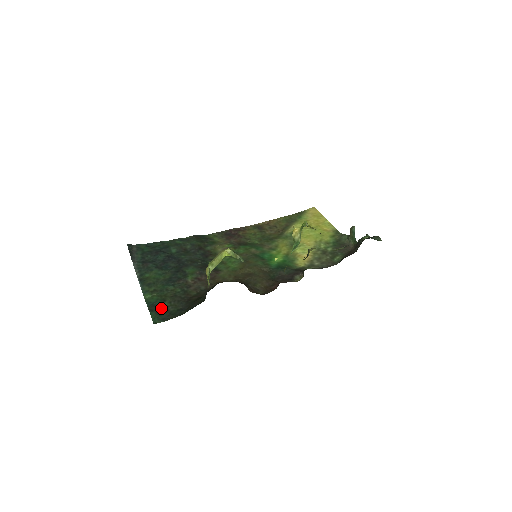
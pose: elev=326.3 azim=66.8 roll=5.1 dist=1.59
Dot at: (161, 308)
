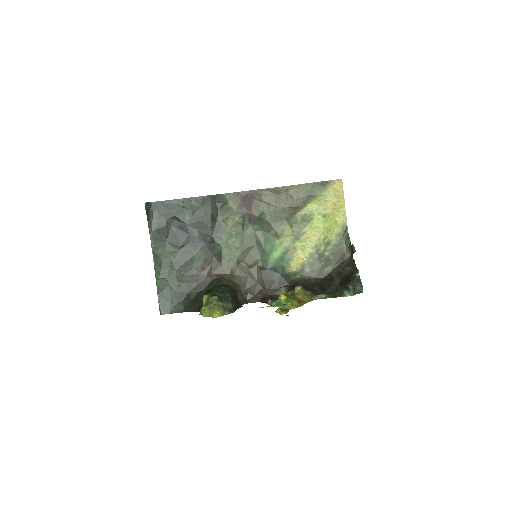
Dot at: (167, 298)
